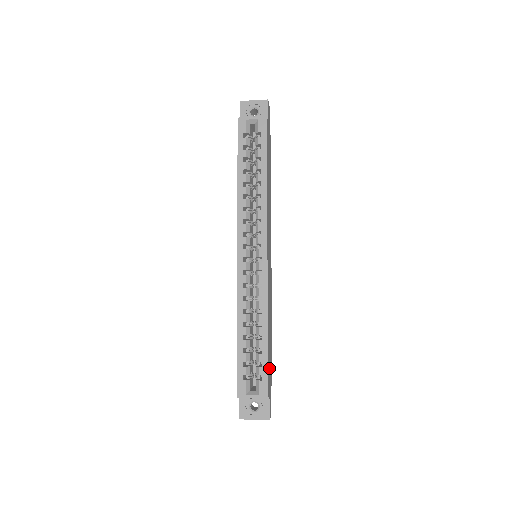
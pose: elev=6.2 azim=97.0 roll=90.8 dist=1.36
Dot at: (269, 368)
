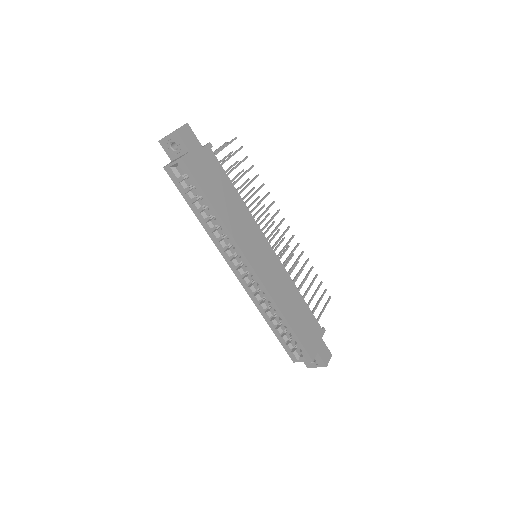
Dot at: (308, 336)
